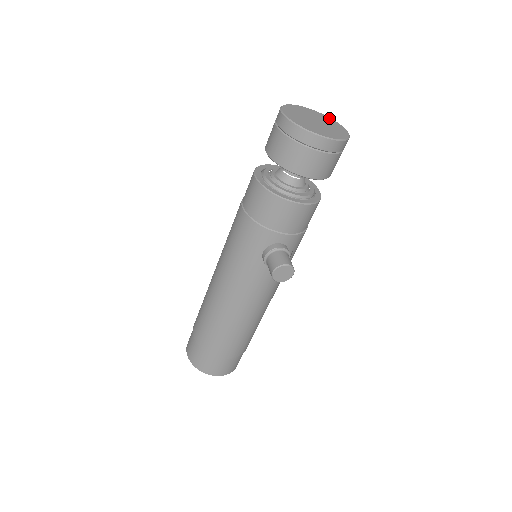
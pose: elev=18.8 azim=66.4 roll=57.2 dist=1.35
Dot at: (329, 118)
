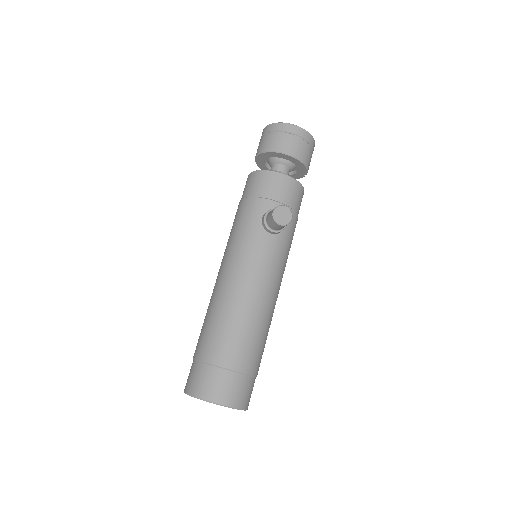
Dot at: occluded
